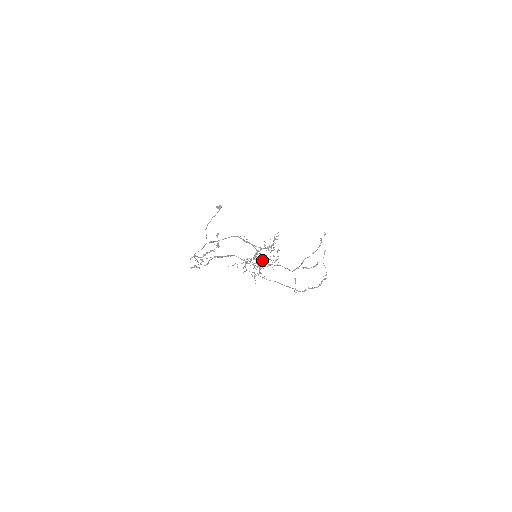
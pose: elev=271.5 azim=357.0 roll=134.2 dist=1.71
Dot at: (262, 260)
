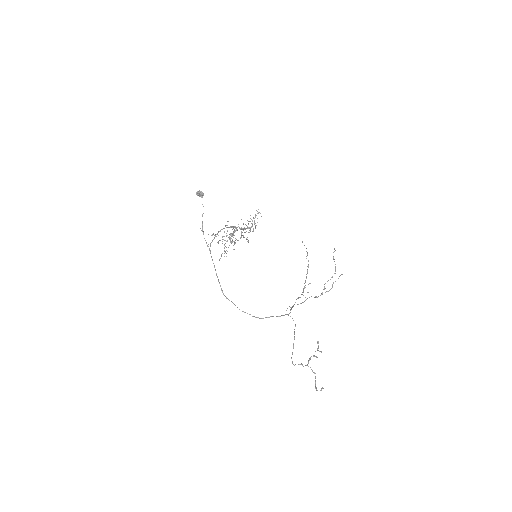
Dot at: (234, 230)
